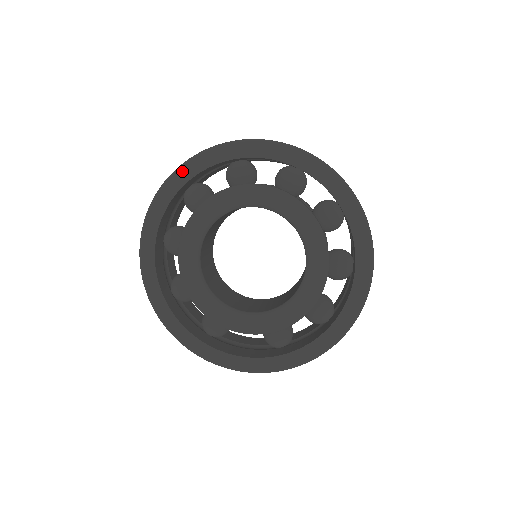
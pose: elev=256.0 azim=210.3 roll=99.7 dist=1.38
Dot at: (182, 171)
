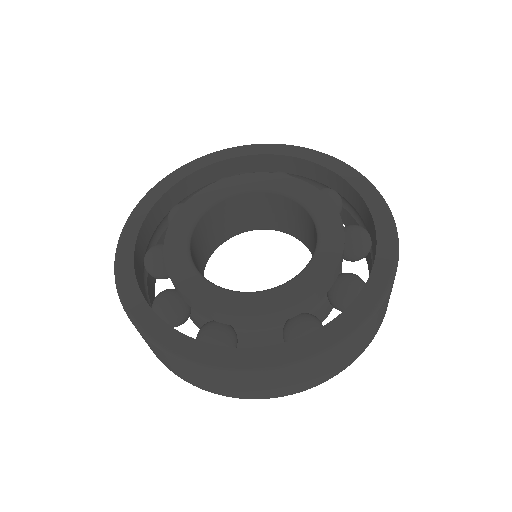
Dot at: (166, 180)
